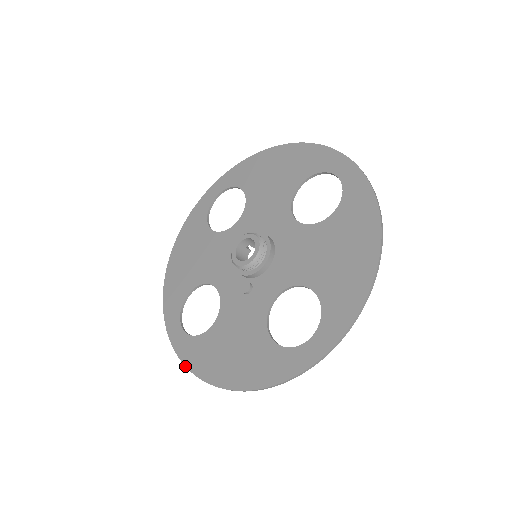
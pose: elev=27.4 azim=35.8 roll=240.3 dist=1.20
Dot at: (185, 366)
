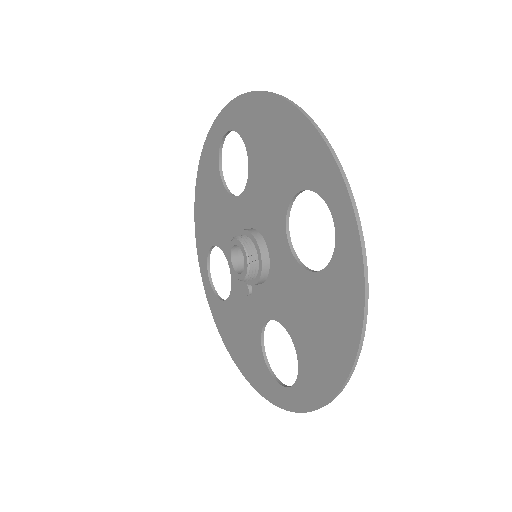
Dot at: (213, 318)
